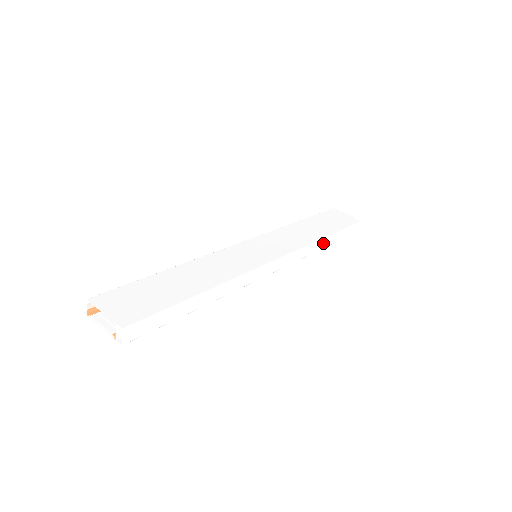
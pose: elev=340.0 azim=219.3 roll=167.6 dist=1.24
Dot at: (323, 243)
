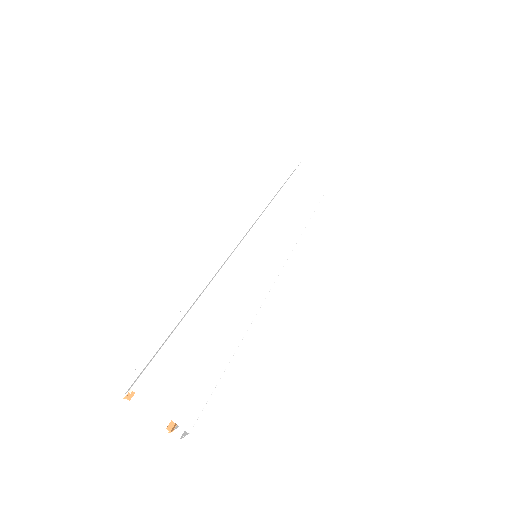
Dot at: occluded
